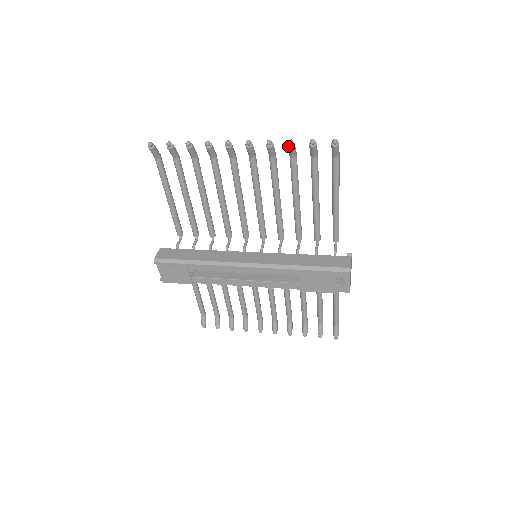
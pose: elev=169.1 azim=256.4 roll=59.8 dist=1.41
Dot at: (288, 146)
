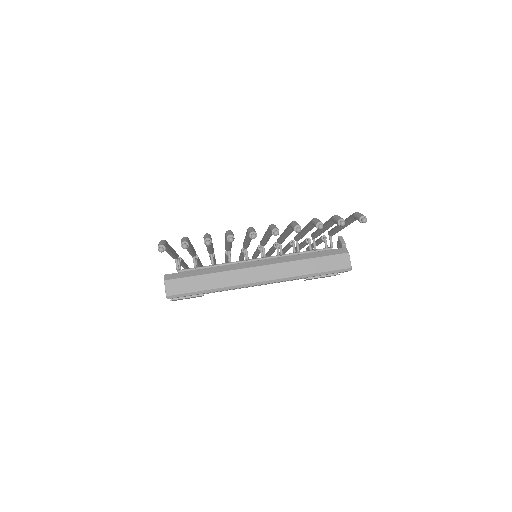
Dot at: occluded
